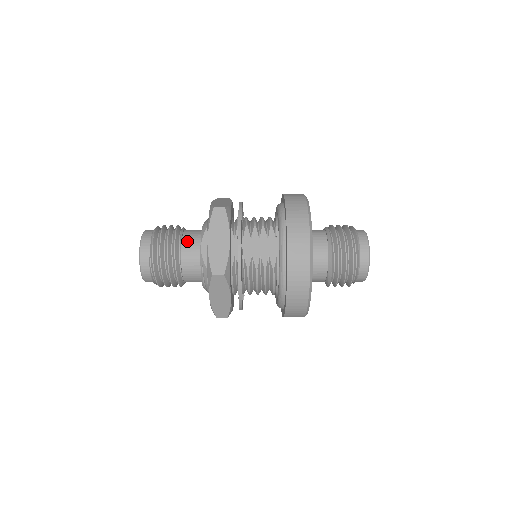
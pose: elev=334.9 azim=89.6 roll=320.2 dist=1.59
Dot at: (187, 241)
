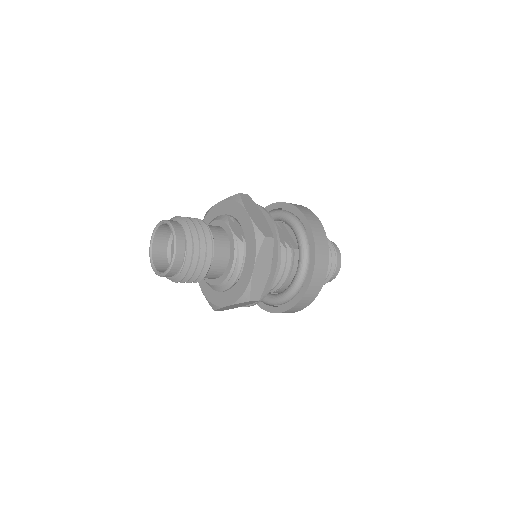
Dot at: (211, 227)
